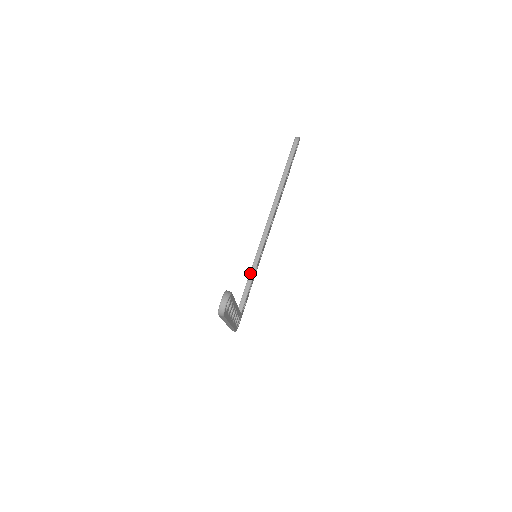
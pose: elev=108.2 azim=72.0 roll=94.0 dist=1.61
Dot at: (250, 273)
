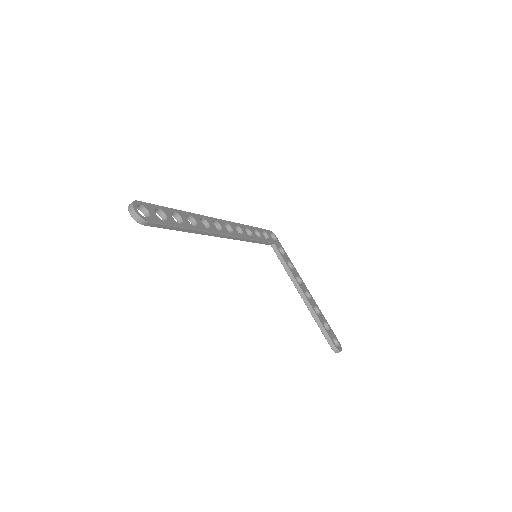
Dot at: occluded
